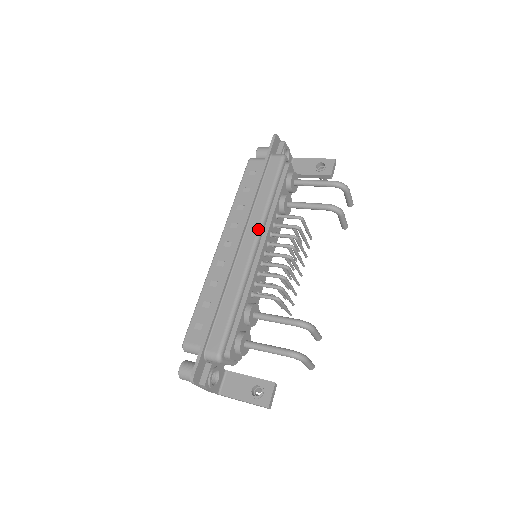
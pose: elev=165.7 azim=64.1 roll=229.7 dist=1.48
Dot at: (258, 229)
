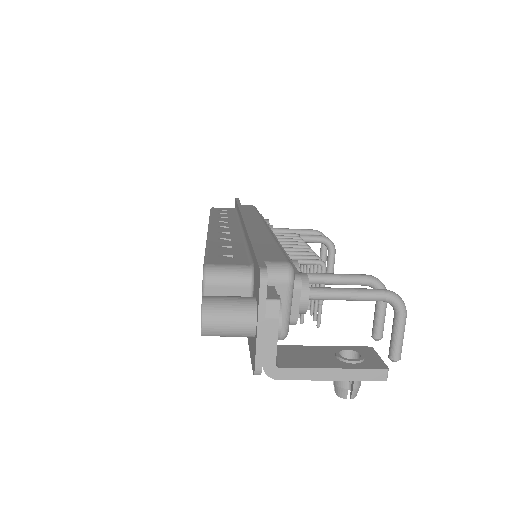
Dot at: (263, 220)
